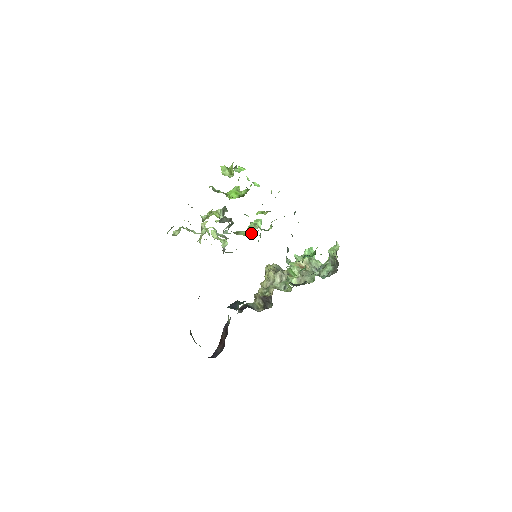
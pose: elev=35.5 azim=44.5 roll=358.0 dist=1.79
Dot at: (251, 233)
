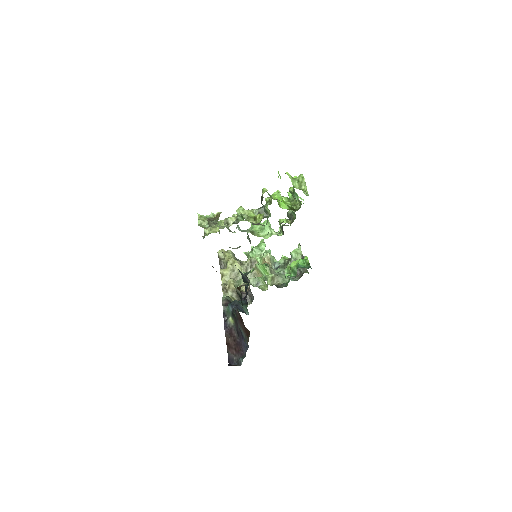
Dot at: (267, 236)
